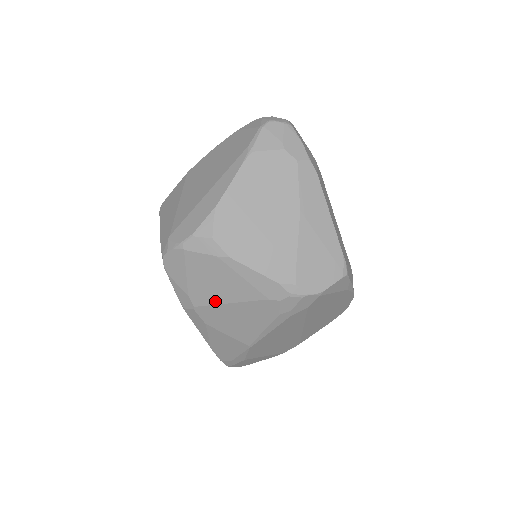
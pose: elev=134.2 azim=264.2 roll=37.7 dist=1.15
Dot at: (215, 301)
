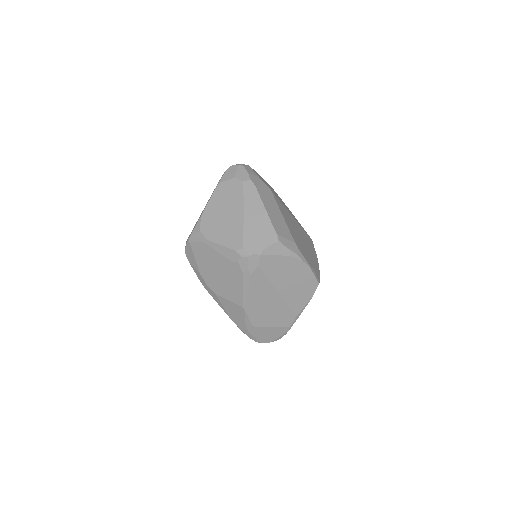
Dot at: (212, 273)
